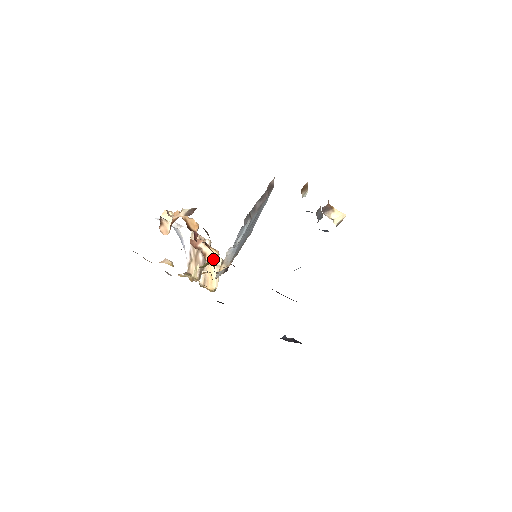
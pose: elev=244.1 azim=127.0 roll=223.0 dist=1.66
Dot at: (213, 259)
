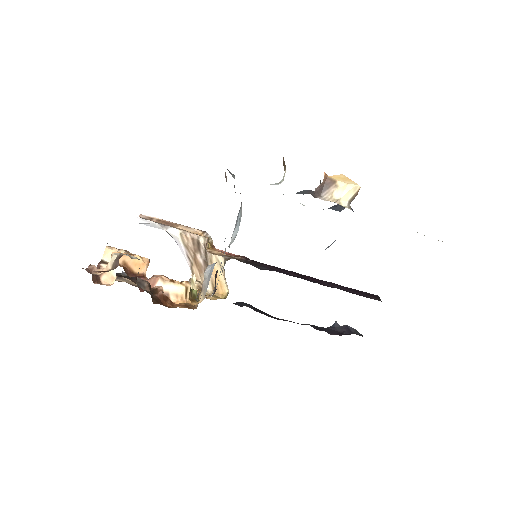
Dot at: (180, 296)
